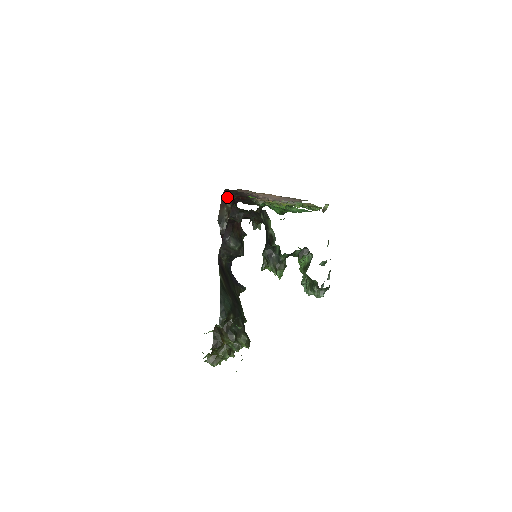
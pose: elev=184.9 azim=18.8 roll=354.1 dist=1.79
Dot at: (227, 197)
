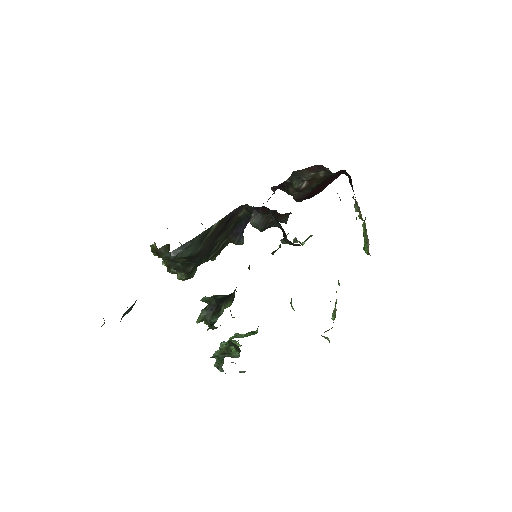
Dot at: (325, 169)
